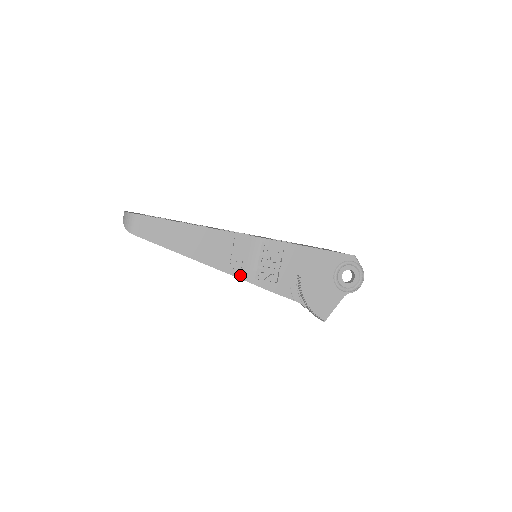
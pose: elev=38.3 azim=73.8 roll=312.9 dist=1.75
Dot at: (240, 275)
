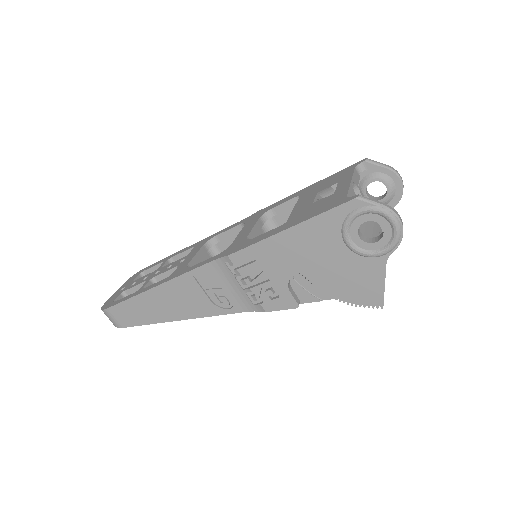
Dot at: (236, 309)
